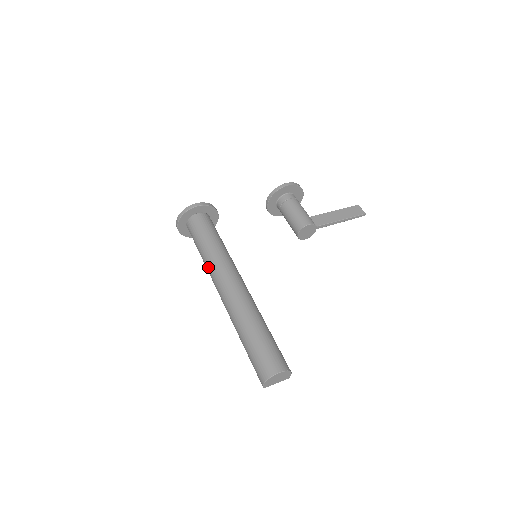
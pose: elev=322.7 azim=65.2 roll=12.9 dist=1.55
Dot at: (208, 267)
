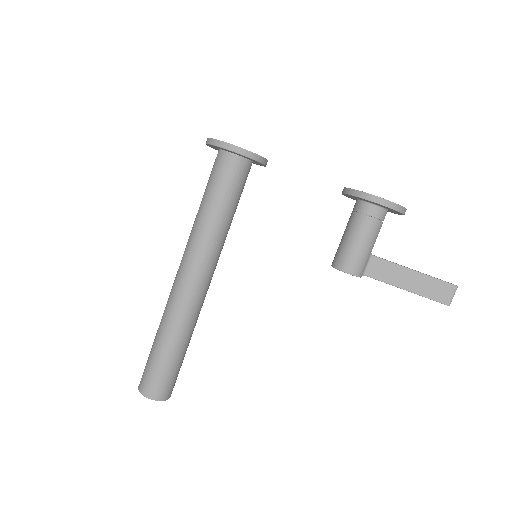
Dot at: (190, 233)
